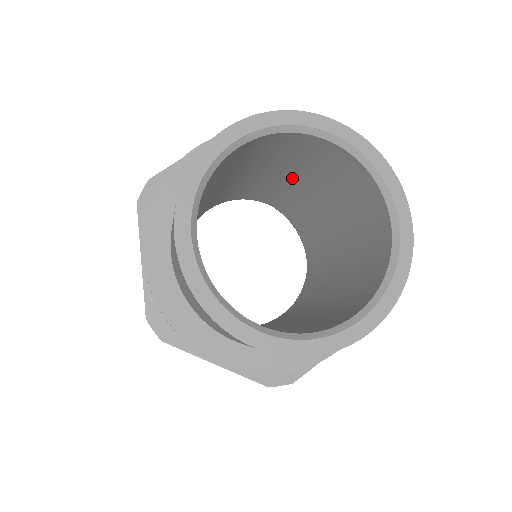
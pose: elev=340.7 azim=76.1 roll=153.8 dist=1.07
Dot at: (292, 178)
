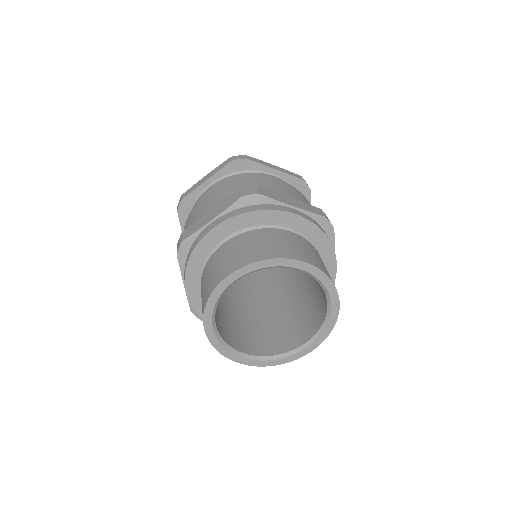
Dot at: occluded
